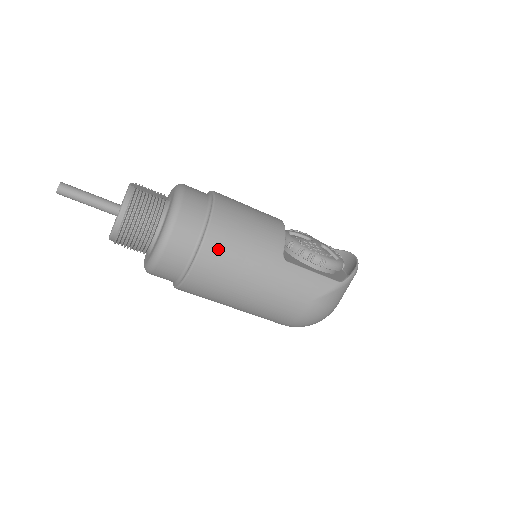
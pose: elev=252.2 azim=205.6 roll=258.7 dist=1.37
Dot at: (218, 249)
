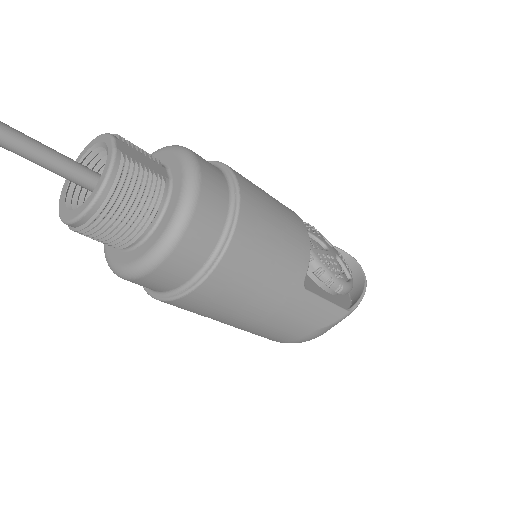
Dot at: (233, 274)
